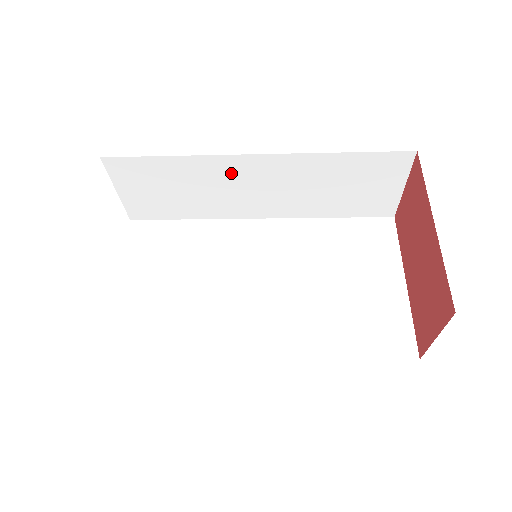
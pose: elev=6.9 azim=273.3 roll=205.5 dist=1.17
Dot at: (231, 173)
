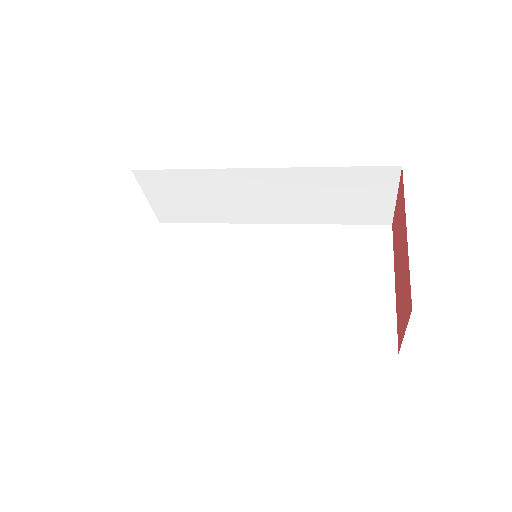
Dot at: (240, 184)
